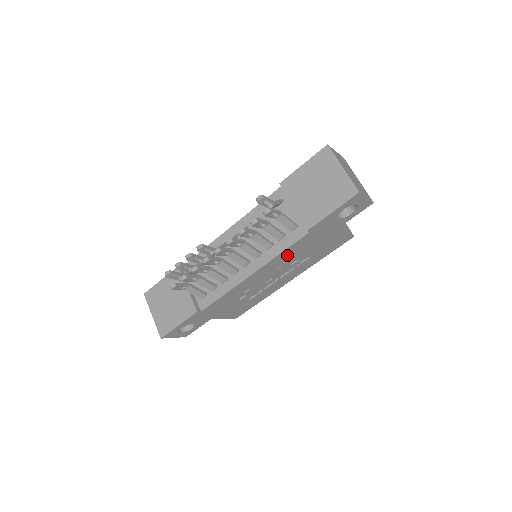
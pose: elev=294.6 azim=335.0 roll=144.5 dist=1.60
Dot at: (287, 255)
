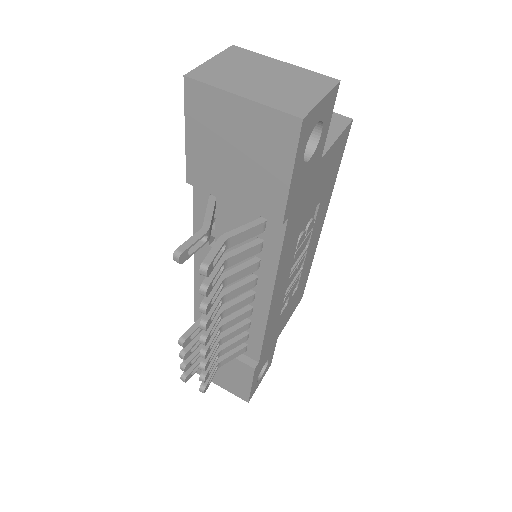
Dot at: (289, 249)
